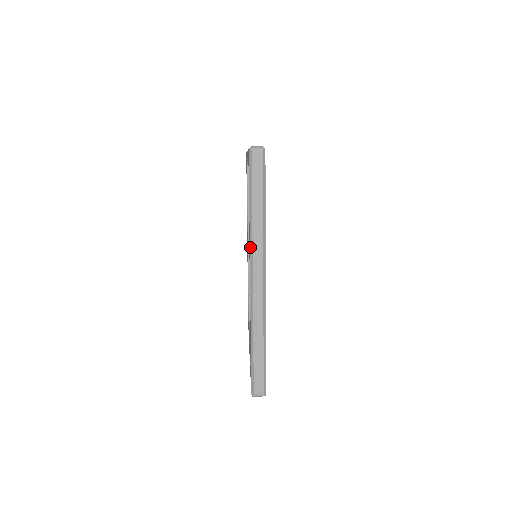
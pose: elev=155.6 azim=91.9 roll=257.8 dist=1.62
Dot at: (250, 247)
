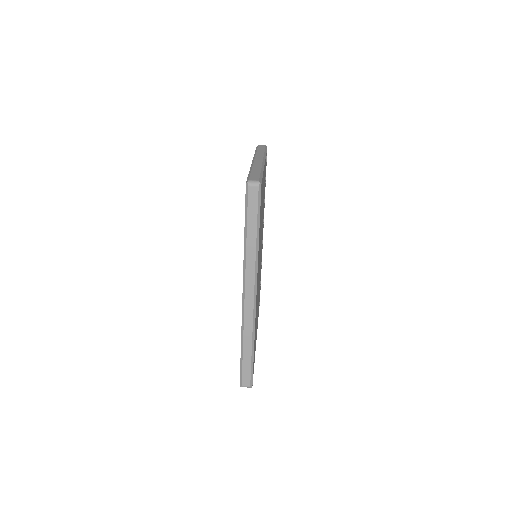
Dot at: (243, 268)
